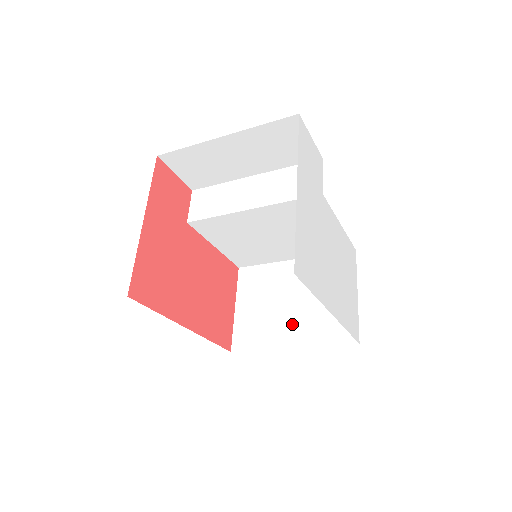
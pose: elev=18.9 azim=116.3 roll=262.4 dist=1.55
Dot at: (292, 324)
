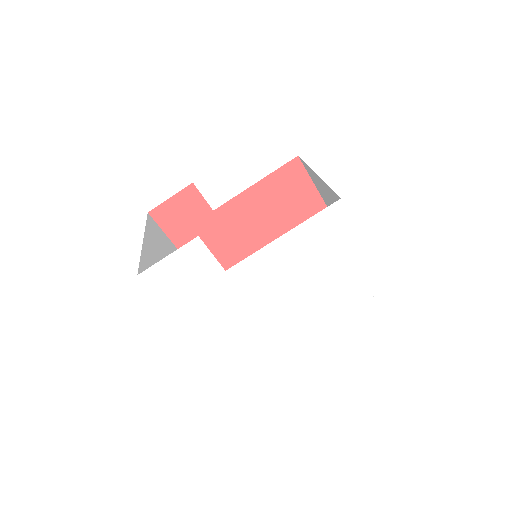
Dot at: occluded
